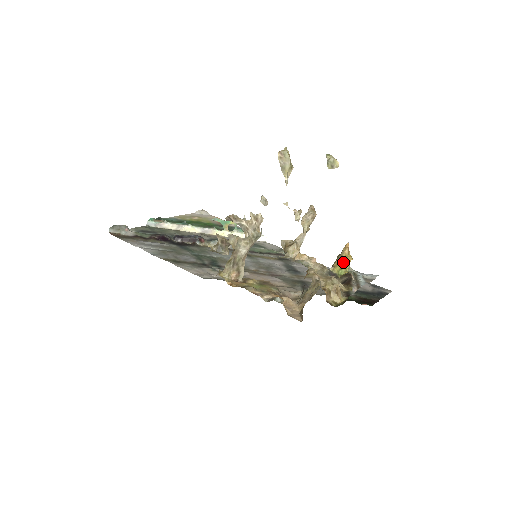
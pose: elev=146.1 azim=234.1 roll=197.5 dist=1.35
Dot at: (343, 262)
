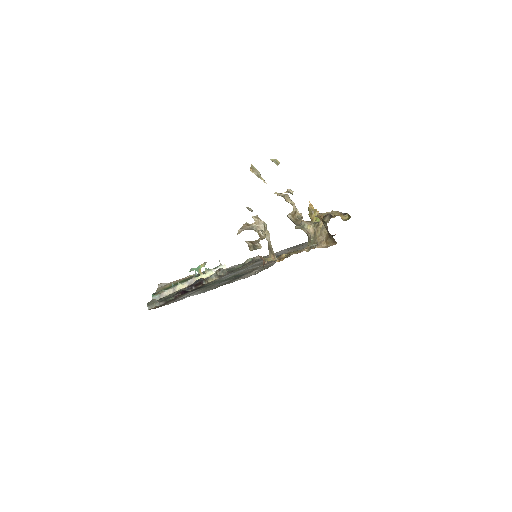
Dot at: (315, 214)
